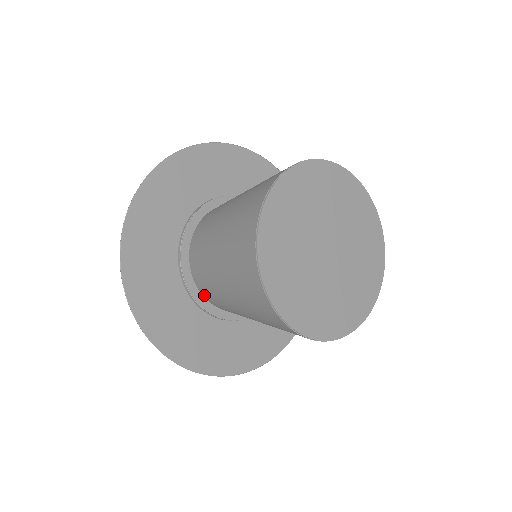
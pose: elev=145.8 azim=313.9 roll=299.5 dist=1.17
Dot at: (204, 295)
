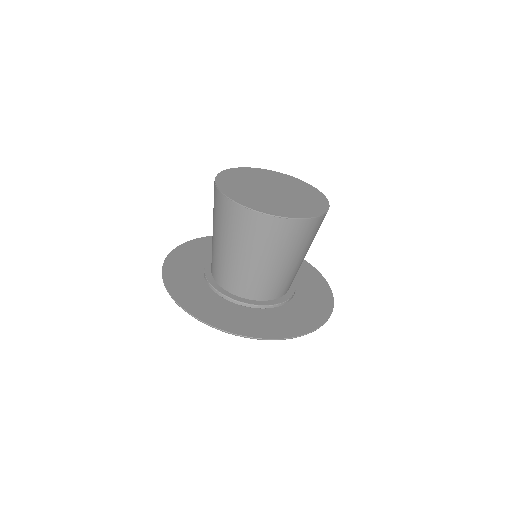
Dot at: (256, 298)
